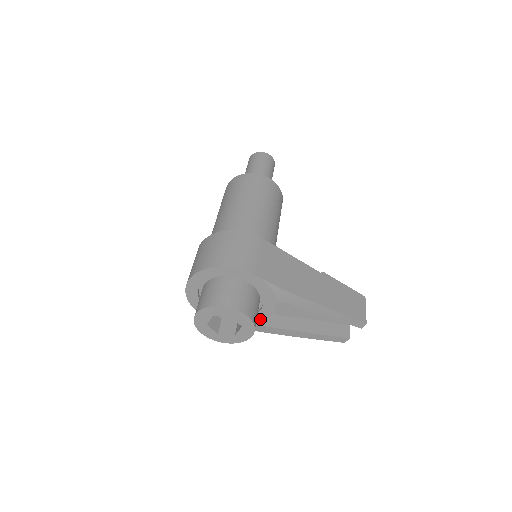
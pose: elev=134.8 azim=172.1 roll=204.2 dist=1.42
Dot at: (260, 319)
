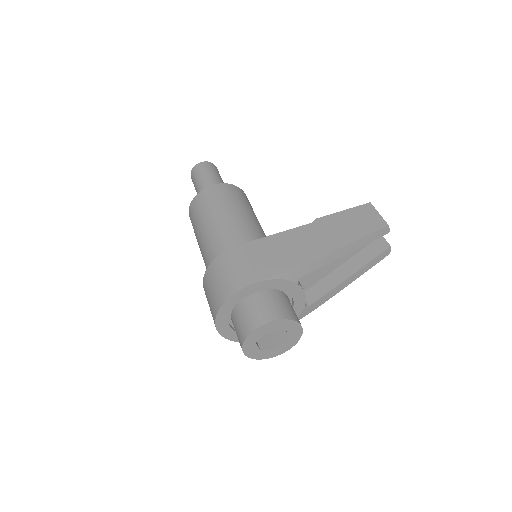
Dot at: (301, 304)
